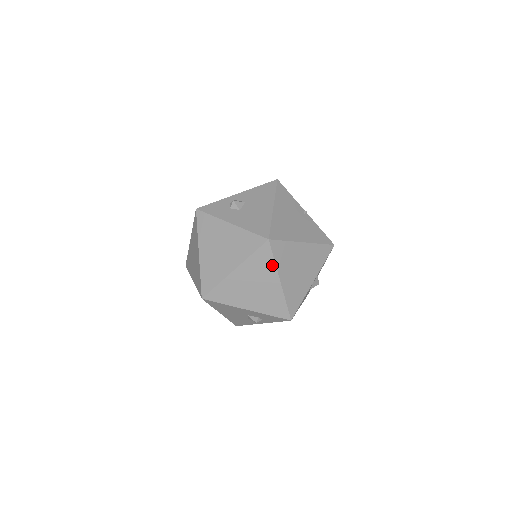
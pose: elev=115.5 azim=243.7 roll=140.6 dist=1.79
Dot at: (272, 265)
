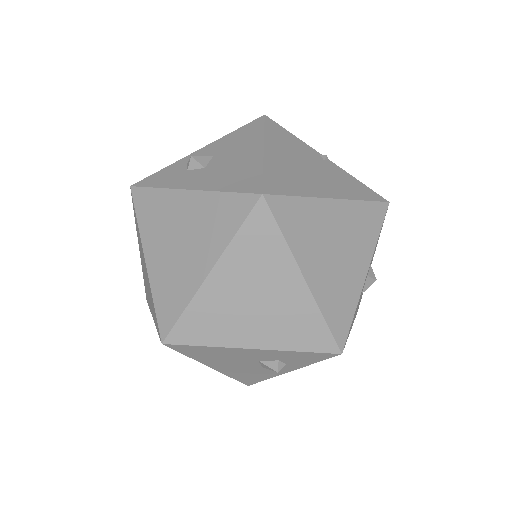
Dot at: (281, 247)
